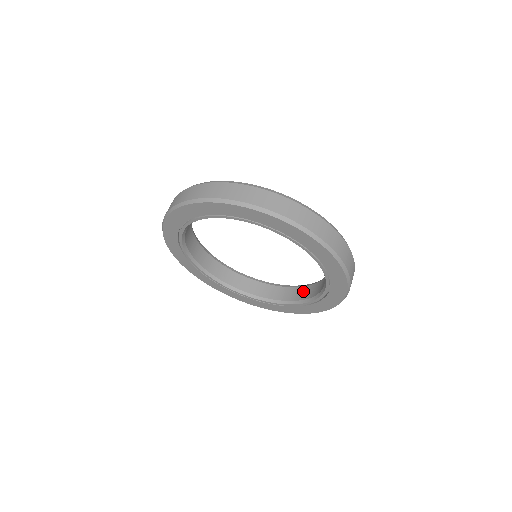
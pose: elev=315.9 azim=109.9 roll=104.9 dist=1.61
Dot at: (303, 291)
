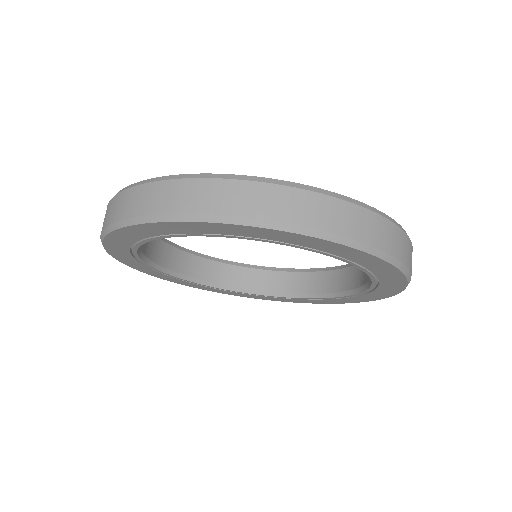
Dot at: (328, 278)
